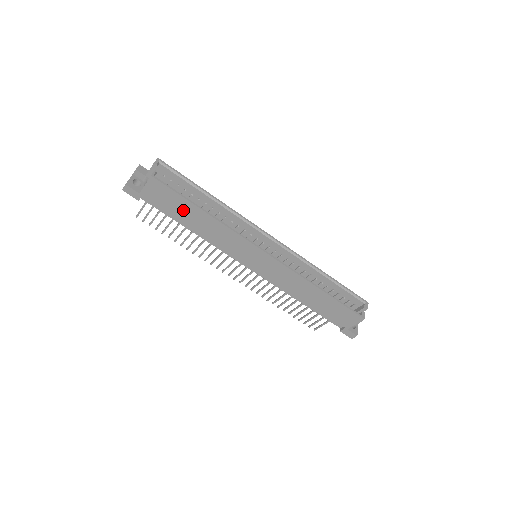
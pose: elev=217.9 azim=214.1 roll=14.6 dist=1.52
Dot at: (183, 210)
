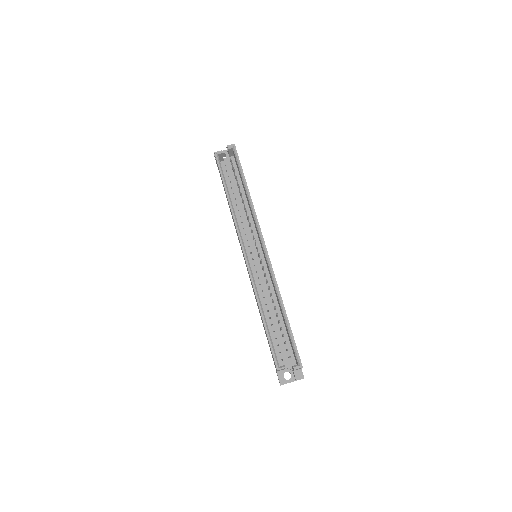
Dot at: occluded
